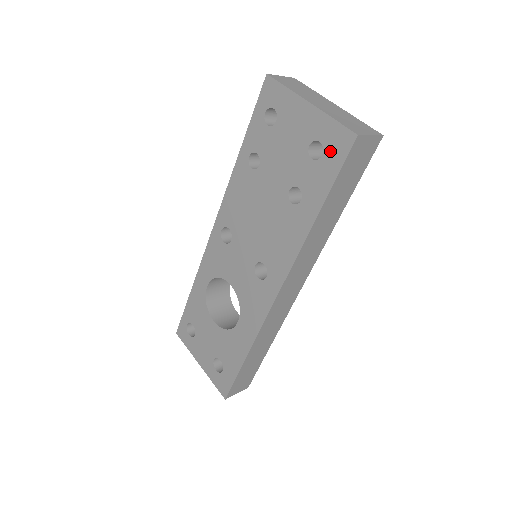
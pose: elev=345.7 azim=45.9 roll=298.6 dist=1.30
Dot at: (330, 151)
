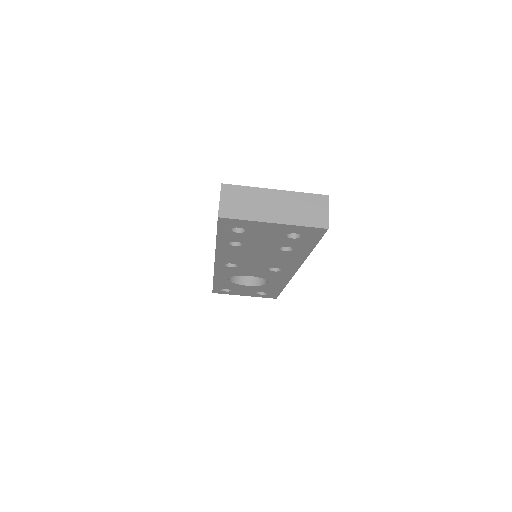
Dot at: (308, 235)
